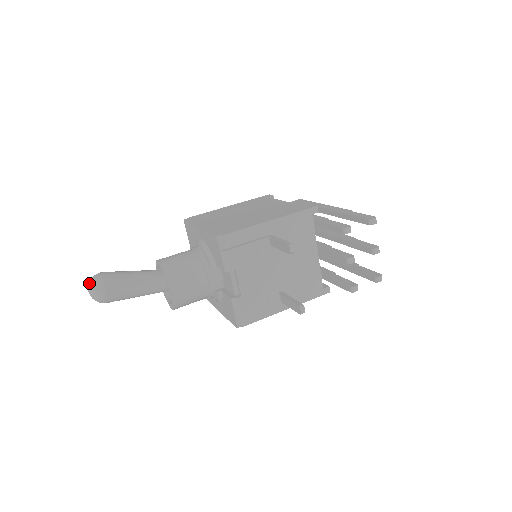
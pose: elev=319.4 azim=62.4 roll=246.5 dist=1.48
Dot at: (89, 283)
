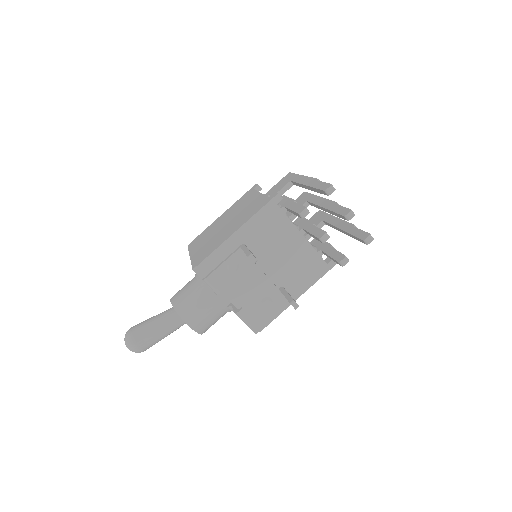
Dot at: occluded
